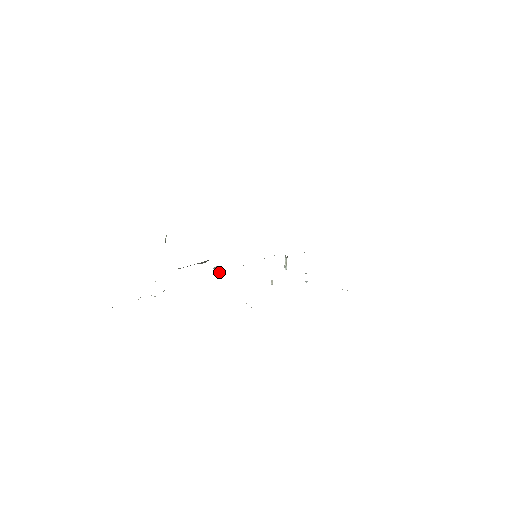
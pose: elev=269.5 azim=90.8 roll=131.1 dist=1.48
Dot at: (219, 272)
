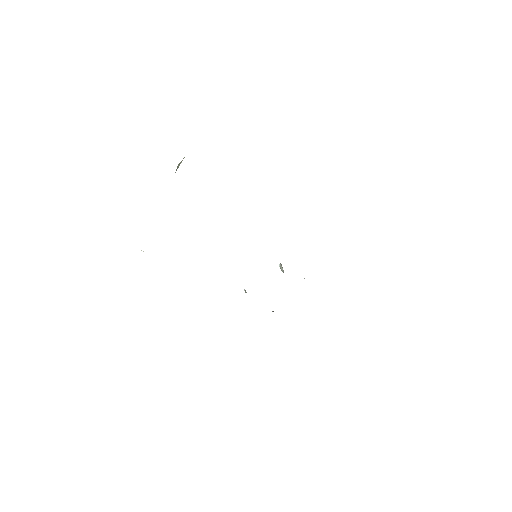
Dot at: occluded
